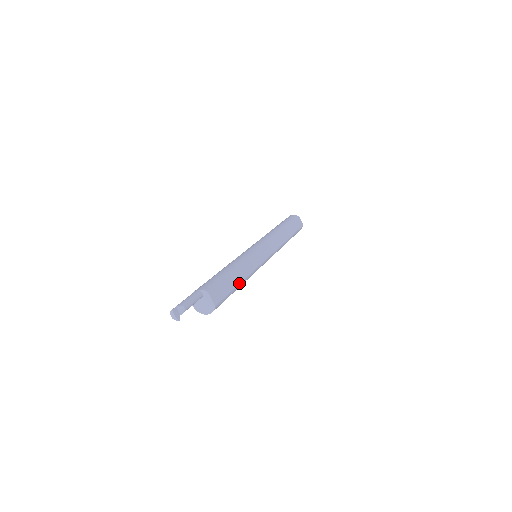
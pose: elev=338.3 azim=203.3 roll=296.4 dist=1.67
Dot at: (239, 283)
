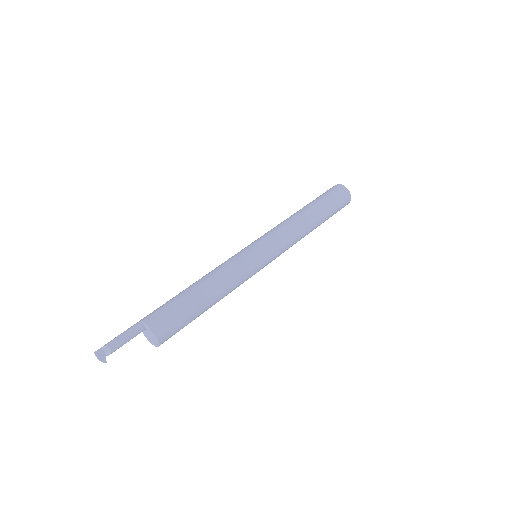
Dot at: (207, 302)
